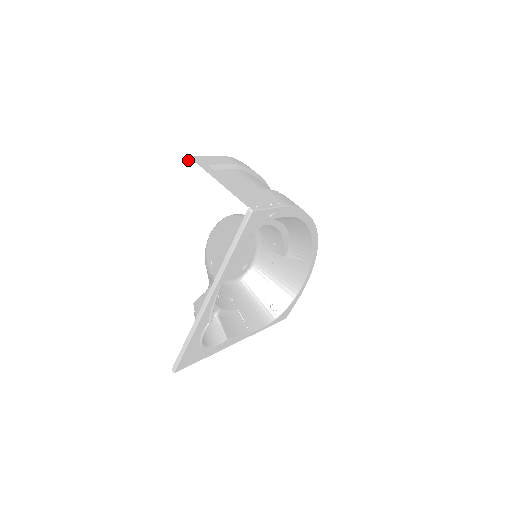
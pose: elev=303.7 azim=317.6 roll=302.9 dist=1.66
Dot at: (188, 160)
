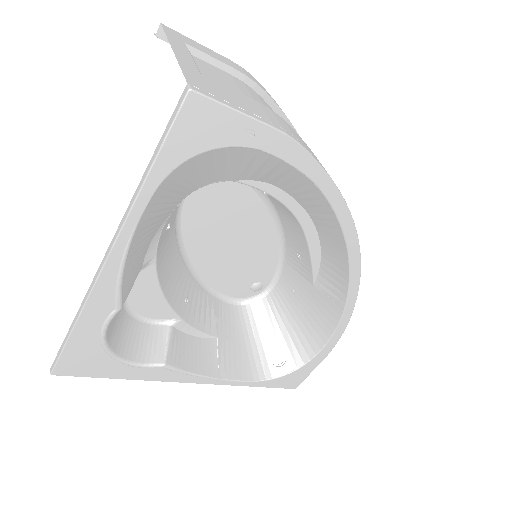
Dot at: (162, 33)
